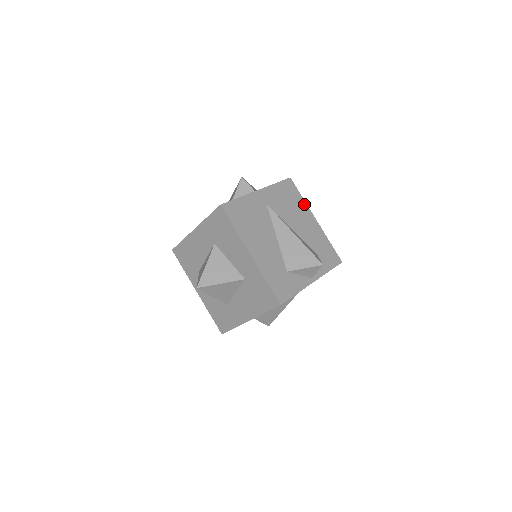
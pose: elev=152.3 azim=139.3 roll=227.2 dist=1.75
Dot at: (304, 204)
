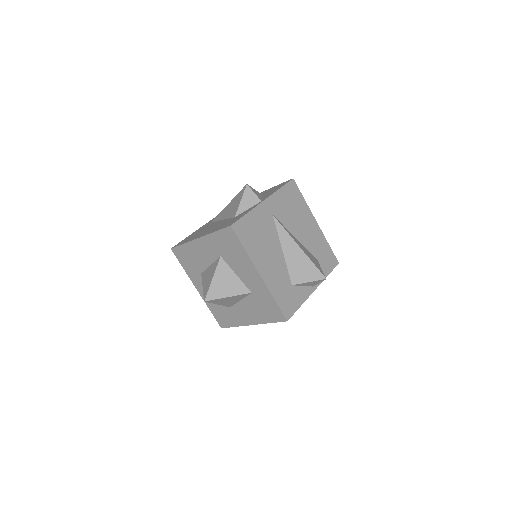
Dot at: (306, 207)
